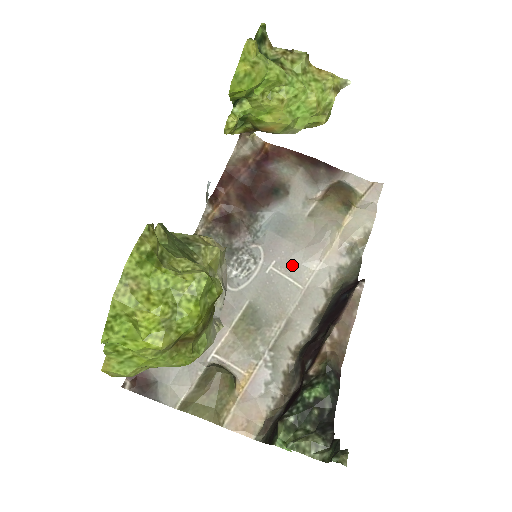
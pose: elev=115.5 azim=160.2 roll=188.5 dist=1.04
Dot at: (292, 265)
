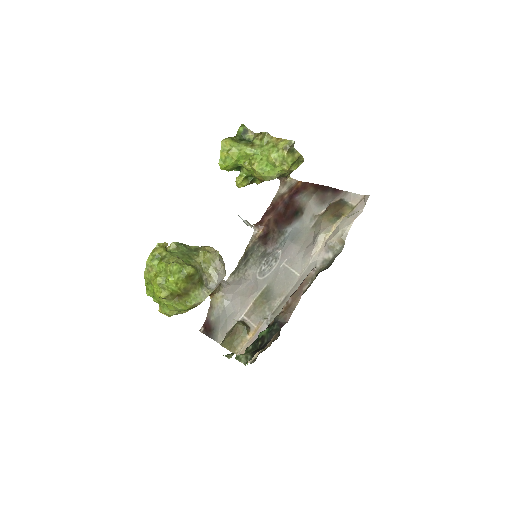
Dot at: (296, 261)
